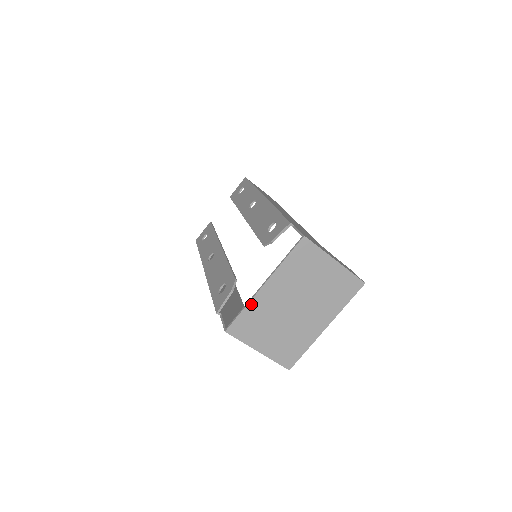
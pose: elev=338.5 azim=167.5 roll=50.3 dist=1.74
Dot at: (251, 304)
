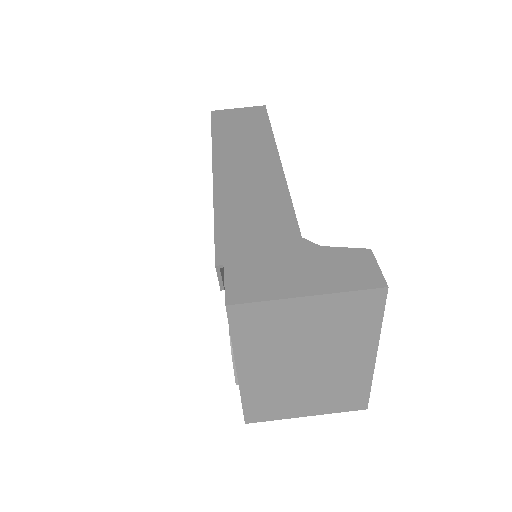
Dot at: (244, 393)
